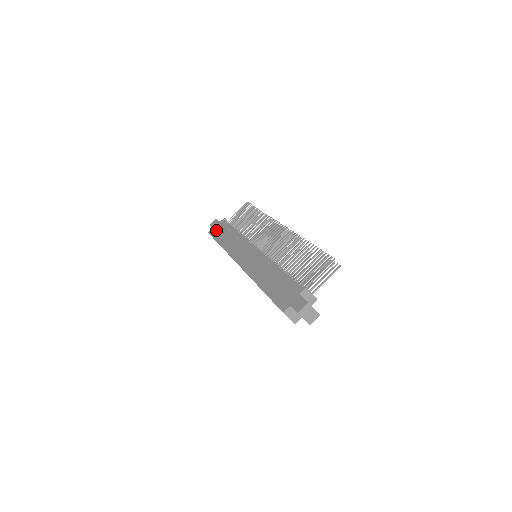
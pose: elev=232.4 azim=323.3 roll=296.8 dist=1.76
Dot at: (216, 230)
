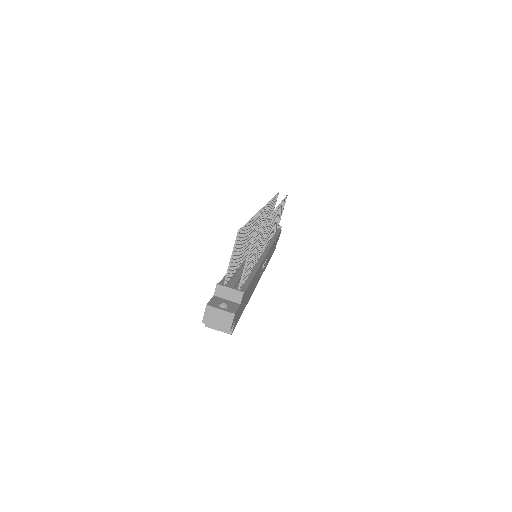
Dot at: occluded
